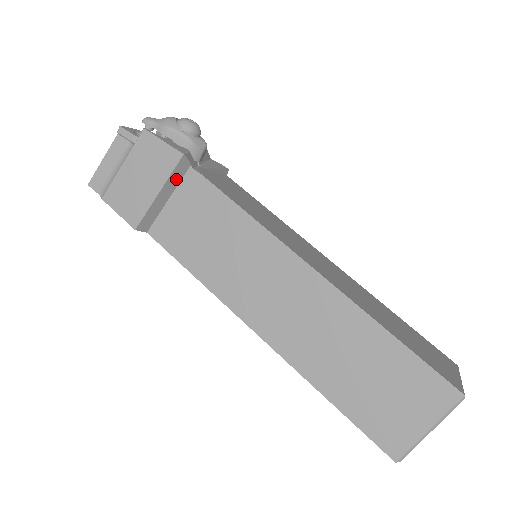
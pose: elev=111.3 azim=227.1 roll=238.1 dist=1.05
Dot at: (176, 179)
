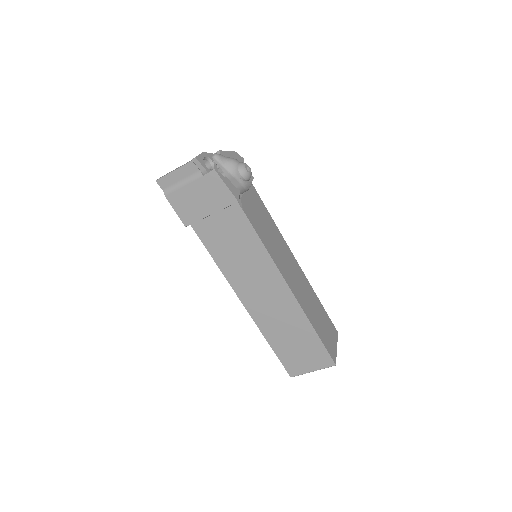
Dot at: (225, 208)
